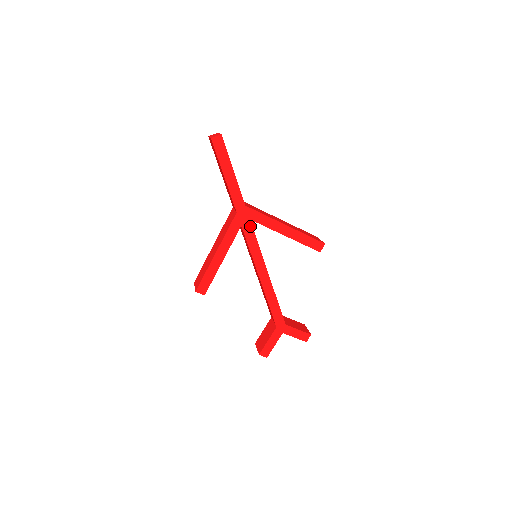
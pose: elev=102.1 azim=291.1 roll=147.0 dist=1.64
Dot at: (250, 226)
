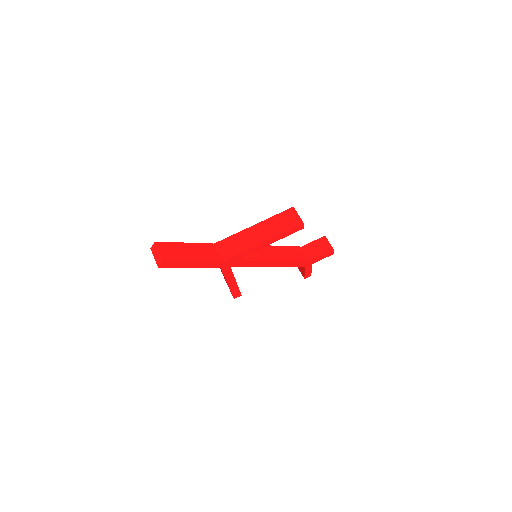
Dot at: (237, 263)
